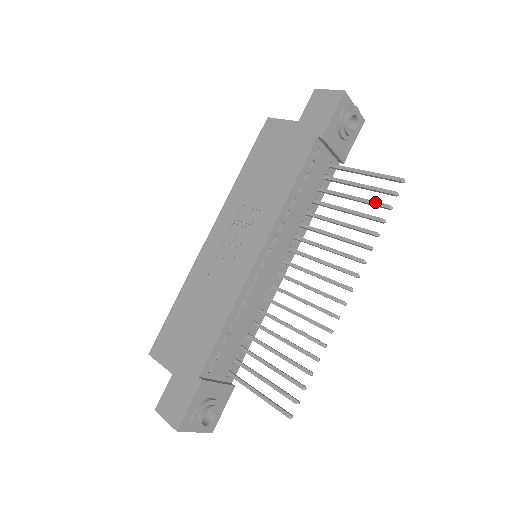
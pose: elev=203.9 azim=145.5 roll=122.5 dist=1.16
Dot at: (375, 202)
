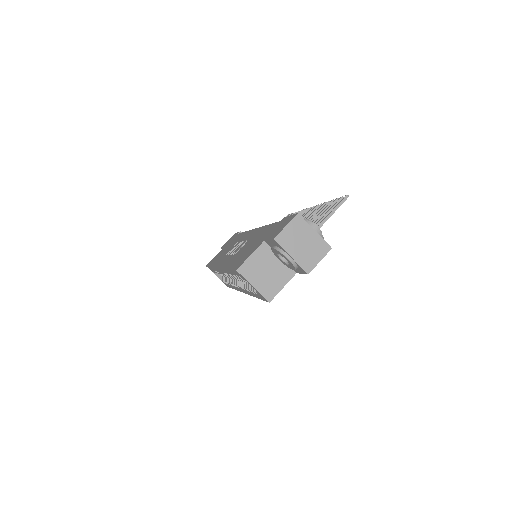
Dot at: occluded
